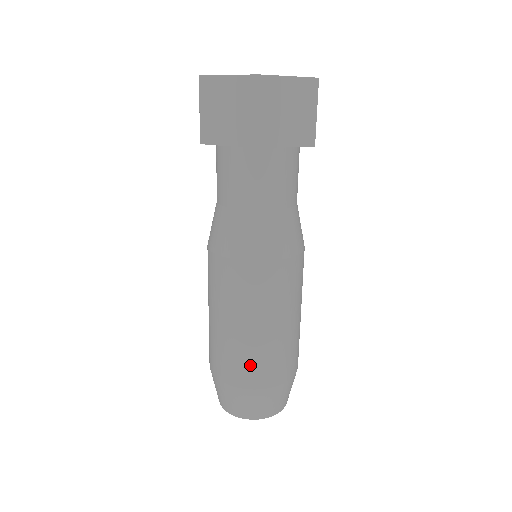
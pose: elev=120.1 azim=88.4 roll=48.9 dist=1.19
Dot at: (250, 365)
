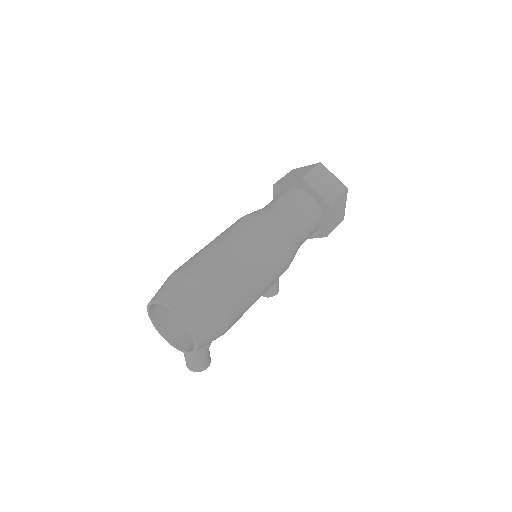
Dot at: (206, 261)
